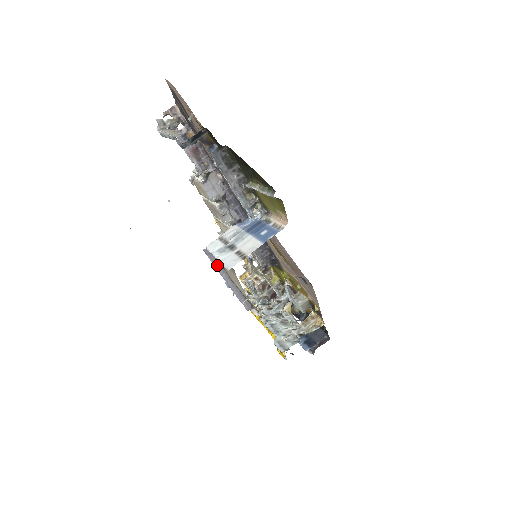
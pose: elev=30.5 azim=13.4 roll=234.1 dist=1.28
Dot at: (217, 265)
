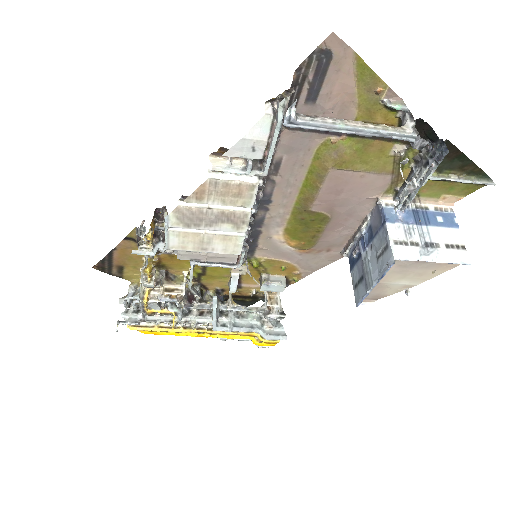
Dot at: (383, 274)
